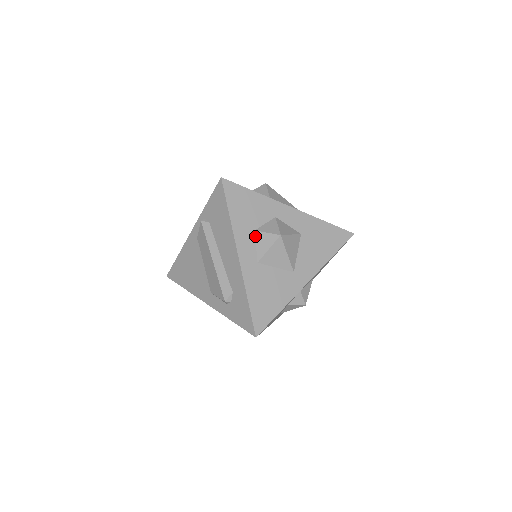
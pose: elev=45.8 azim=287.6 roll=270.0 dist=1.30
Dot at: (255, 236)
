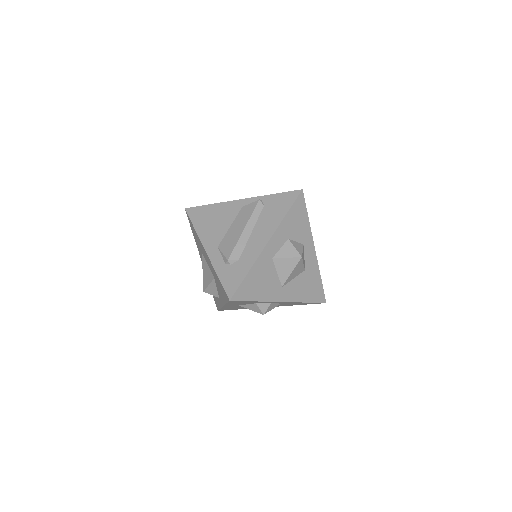
Dot at: (286, 242)
